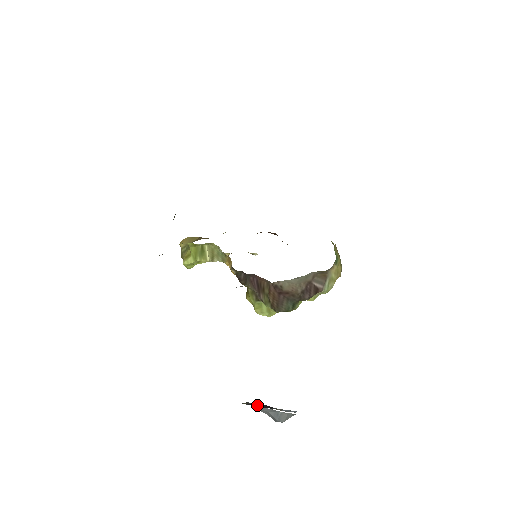
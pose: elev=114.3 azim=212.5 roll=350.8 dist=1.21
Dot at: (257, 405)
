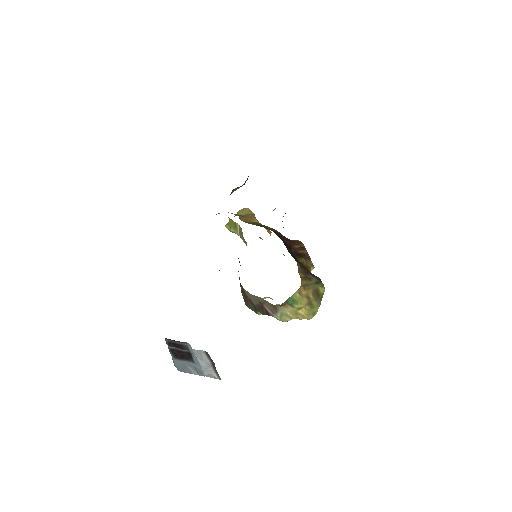
Dot at: (175, 348)
